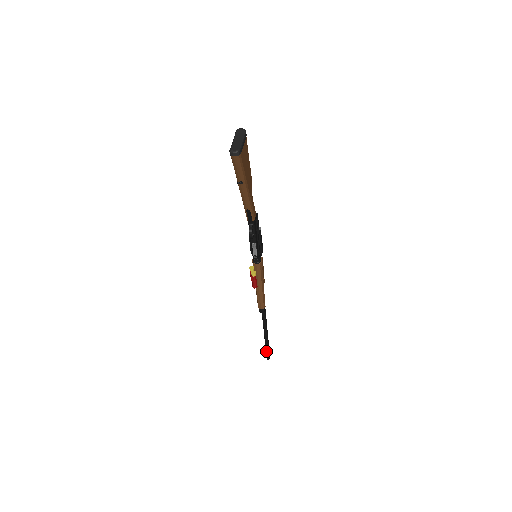
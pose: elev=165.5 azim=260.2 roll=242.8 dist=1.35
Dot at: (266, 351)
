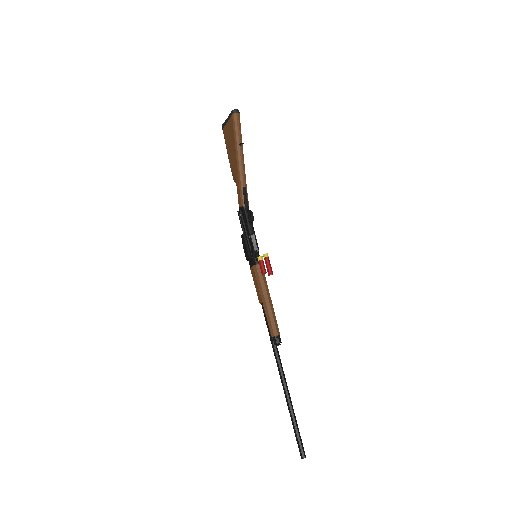
Dot at: (298, 438)
